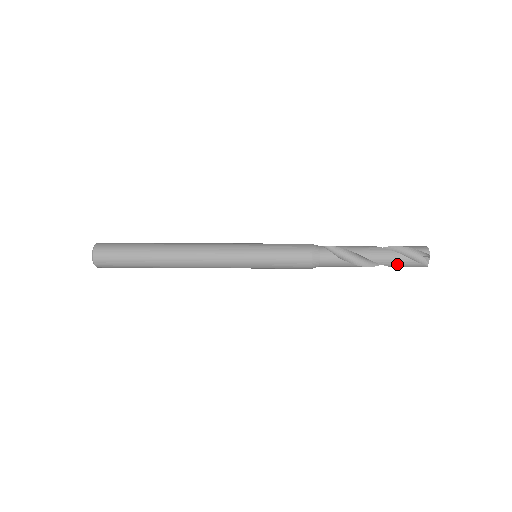
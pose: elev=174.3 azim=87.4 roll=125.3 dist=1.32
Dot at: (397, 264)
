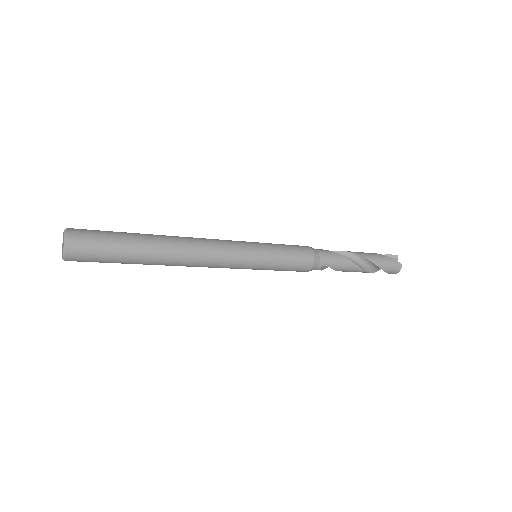
Dot at: (380, 260)
